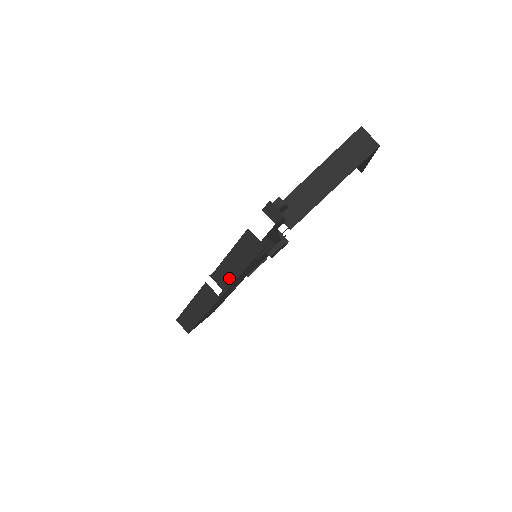
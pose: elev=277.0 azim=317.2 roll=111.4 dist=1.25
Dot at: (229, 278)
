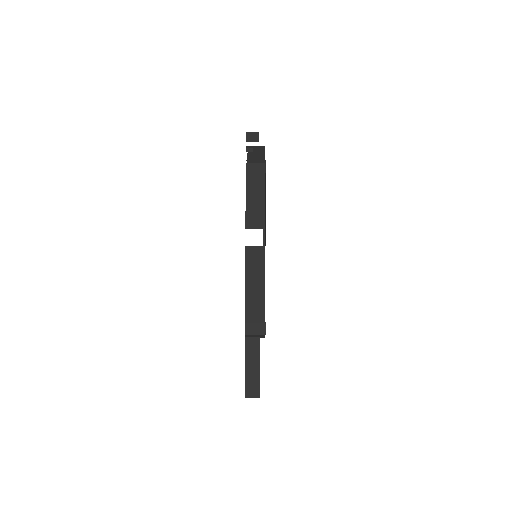
Dot at: (259, 218)
